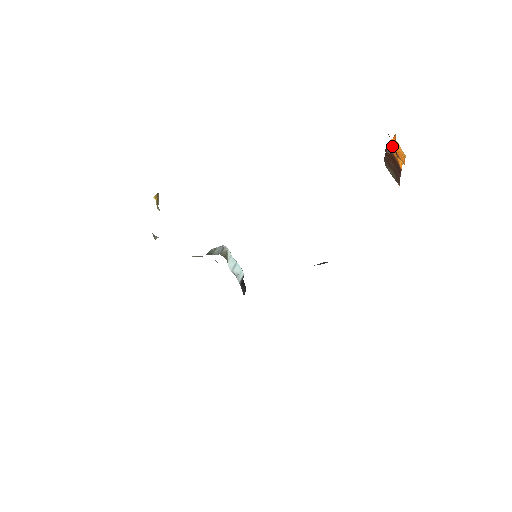
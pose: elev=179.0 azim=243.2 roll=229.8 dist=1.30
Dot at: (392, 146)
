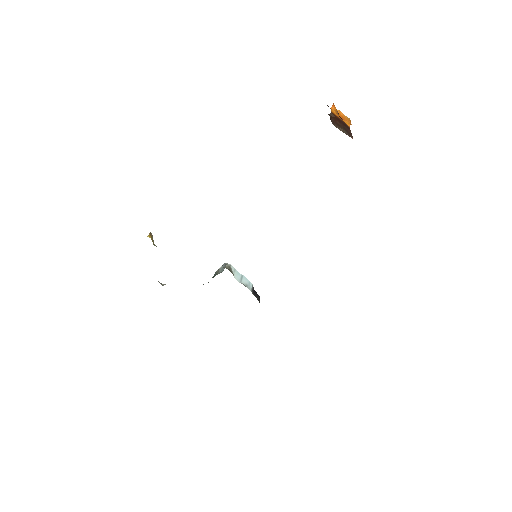
Dot at: (334, 112)
